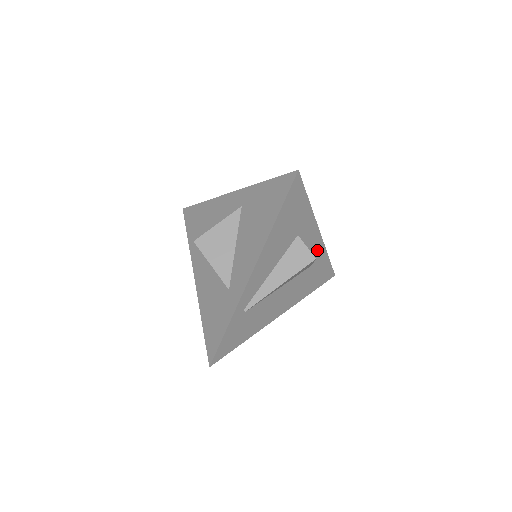
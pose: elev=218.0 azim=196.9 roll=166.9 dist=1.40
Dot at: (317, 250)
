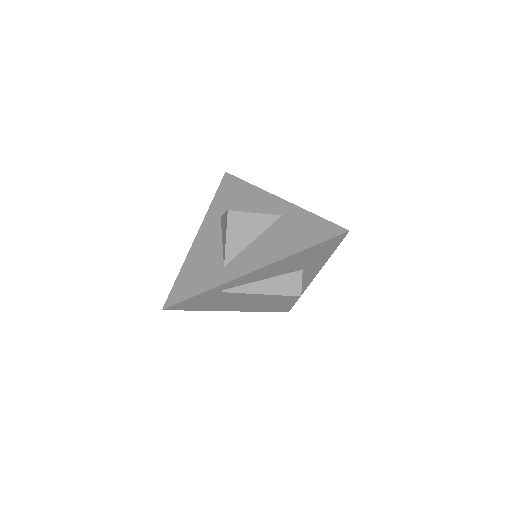
Dot at: occluded
